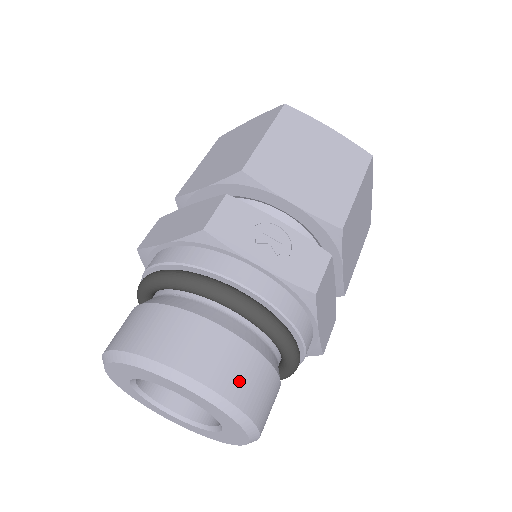
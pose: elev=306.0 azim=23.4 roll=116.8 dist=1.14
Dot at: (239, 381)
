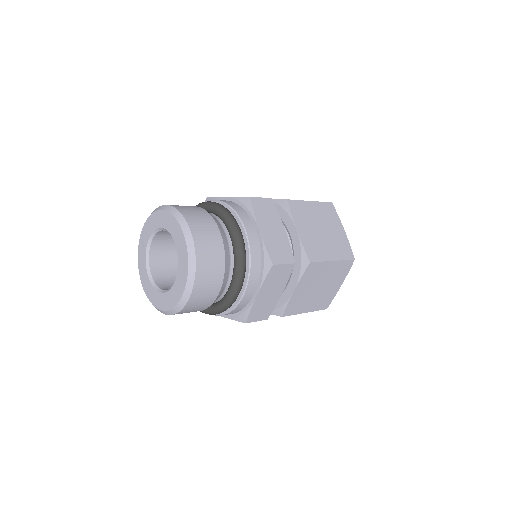
Dot at: (188, 210)
